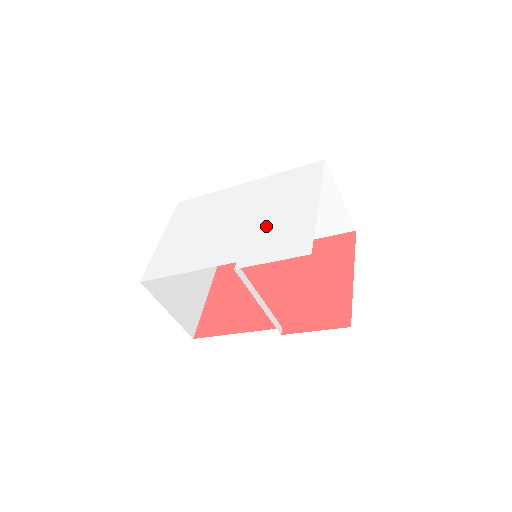
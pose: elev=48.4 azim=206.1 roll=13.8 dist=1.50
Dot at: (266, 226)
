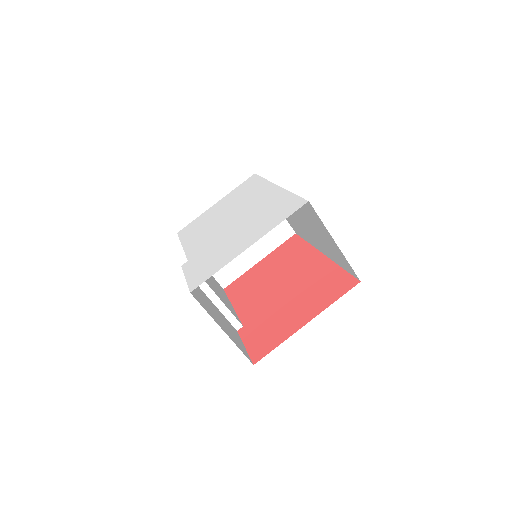
Dot at: (223, 243)
